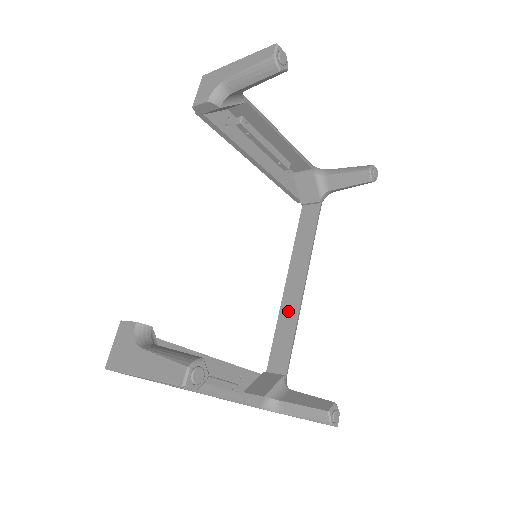
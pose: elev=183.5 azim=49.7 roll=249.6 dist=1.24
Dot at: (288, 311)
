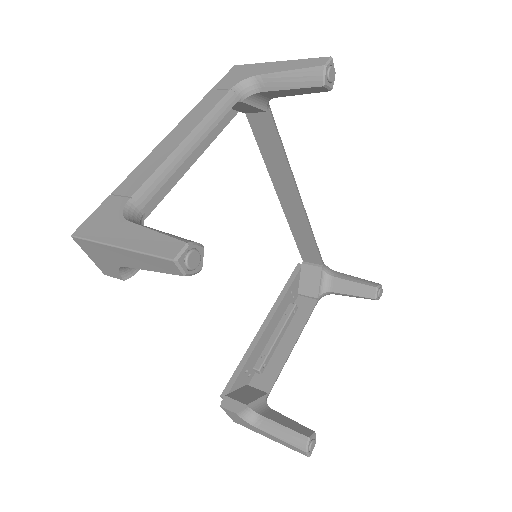
Dot at: (296, 221)
